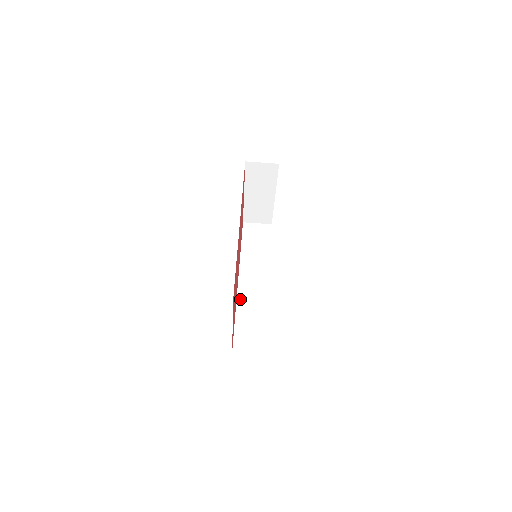
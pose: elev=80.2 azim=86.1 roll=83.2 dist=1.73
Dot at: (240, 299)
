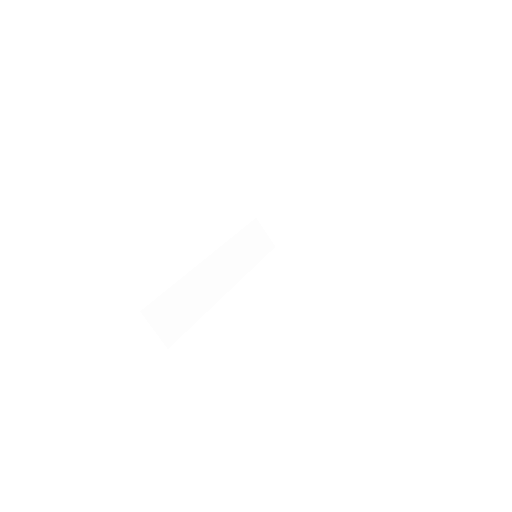
Dot at: (192, 275)
